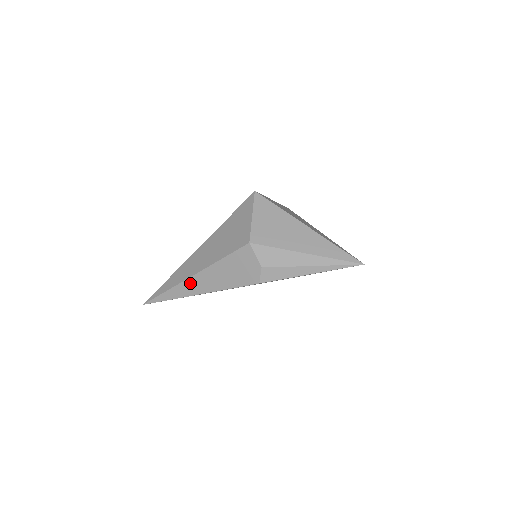
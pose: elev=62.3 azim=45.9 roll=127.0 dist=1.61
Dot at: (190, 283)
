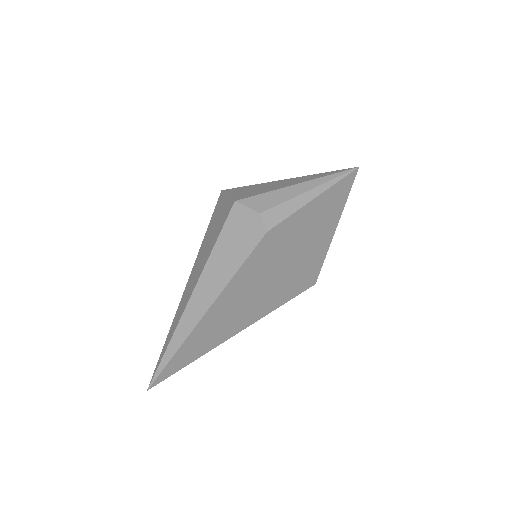
Dot at: (193, 303)
